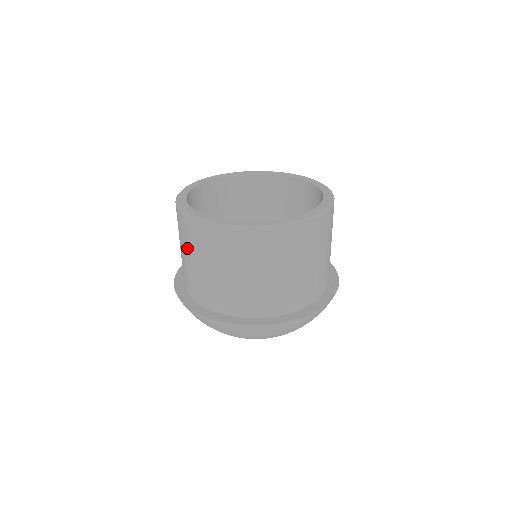
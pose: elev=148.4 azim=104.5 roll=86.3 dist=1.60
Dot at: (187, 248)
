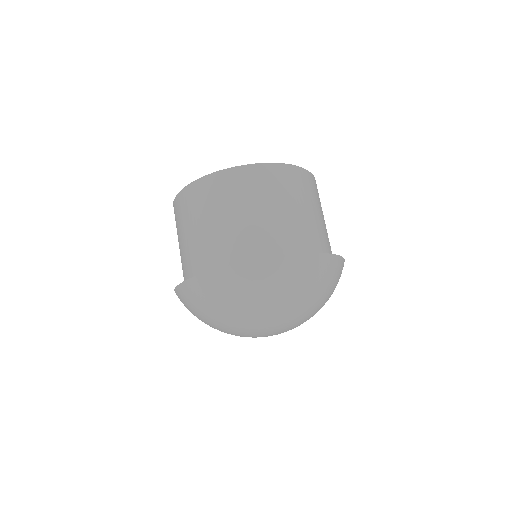
Dot at: (180, 228)
